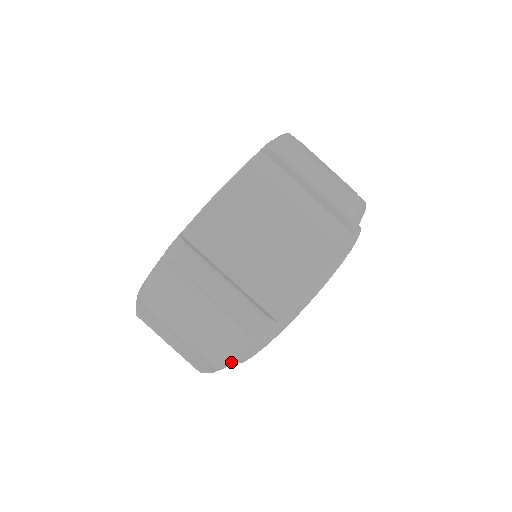
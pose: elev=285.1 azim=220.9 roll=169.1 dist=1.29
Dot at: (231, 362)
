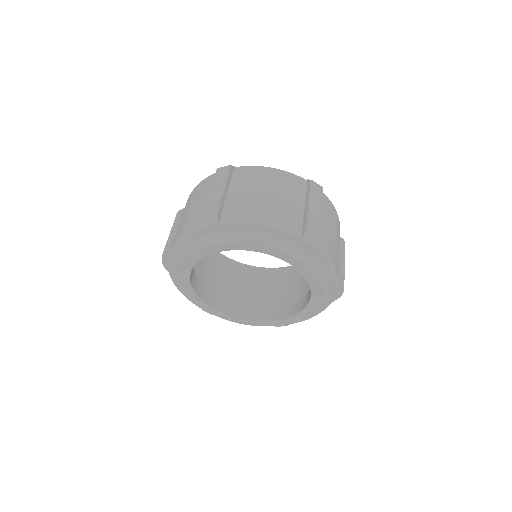
Dot at: (179, 240)
